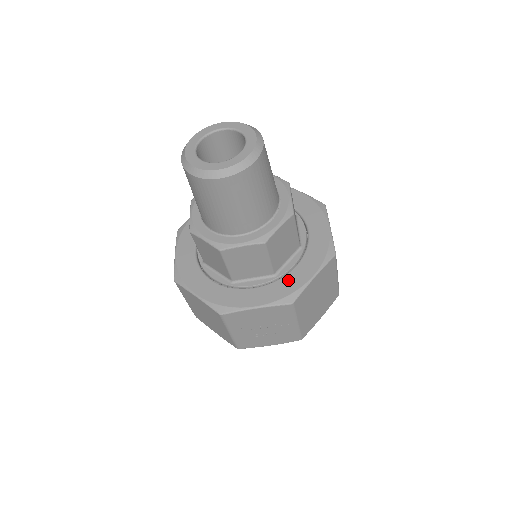
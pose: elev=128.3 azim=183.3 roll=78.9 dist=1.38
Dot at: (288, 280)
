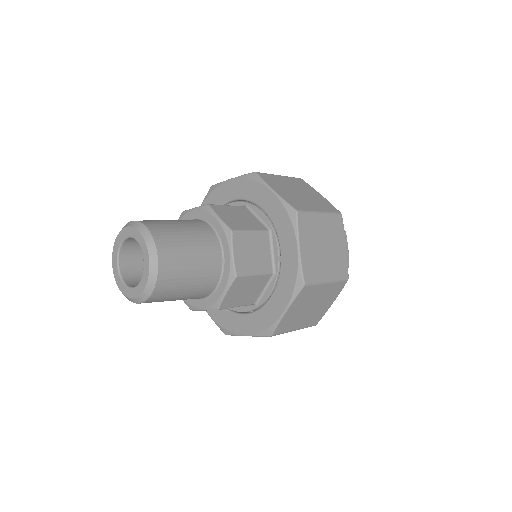
Dot at: (265, 312)
